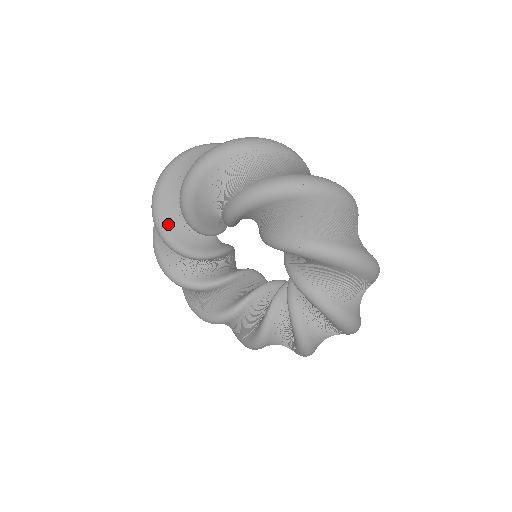
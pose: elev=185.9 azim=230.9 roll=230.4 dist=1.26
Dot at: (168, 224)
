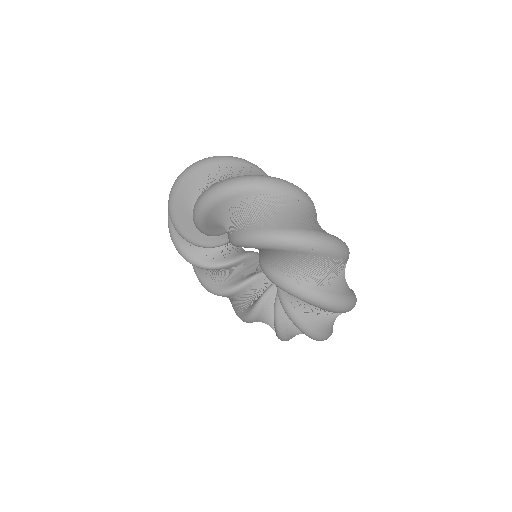
Dot at: (181, 219)
